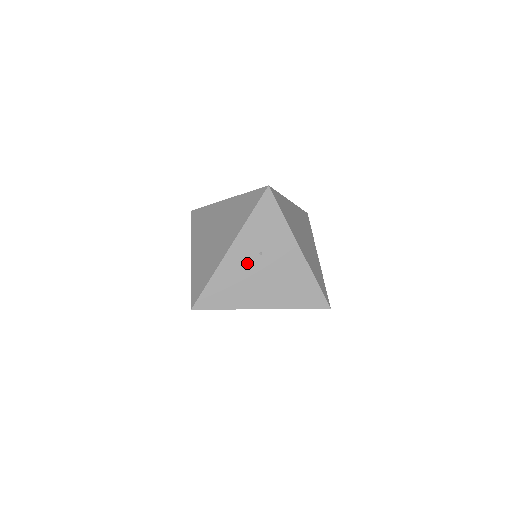
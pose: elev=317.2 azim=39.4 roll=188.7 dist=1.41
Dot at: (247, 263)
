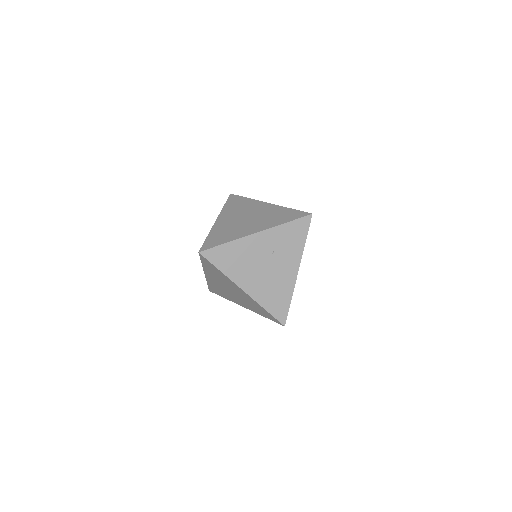
Dot at: (260, 251)
